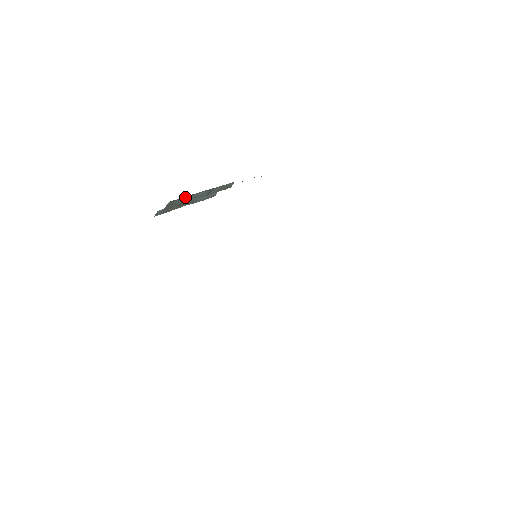
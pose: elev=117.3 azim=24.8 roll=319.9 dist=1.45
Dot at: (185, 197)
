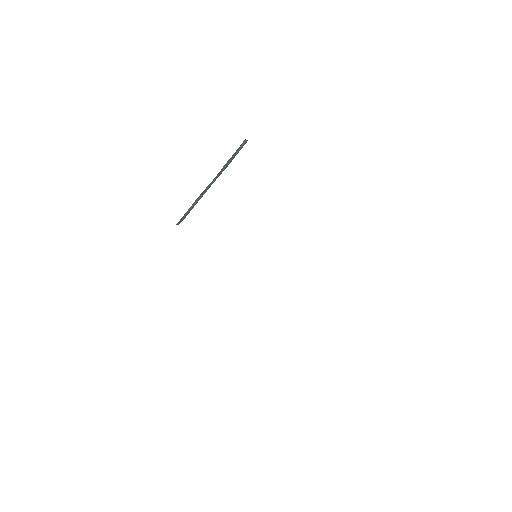
Dot at: (191, 206)
